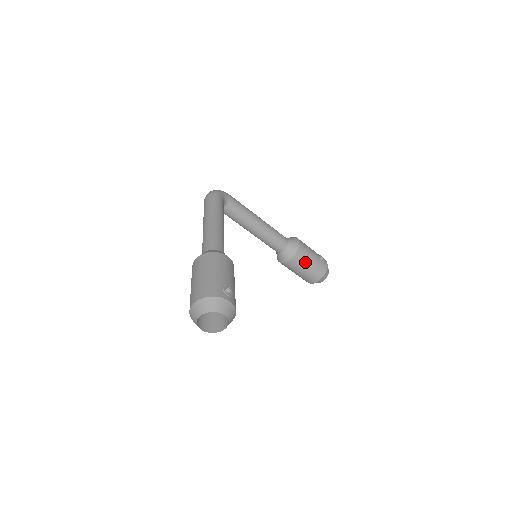
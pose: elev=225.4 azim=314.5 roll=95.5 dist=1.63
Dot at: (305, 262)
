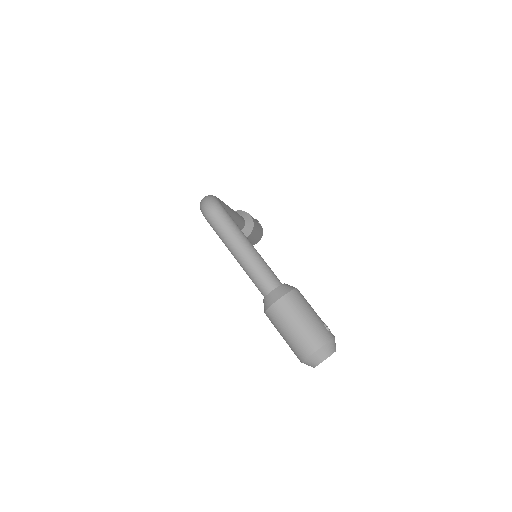
Dot at: (255, 233)
